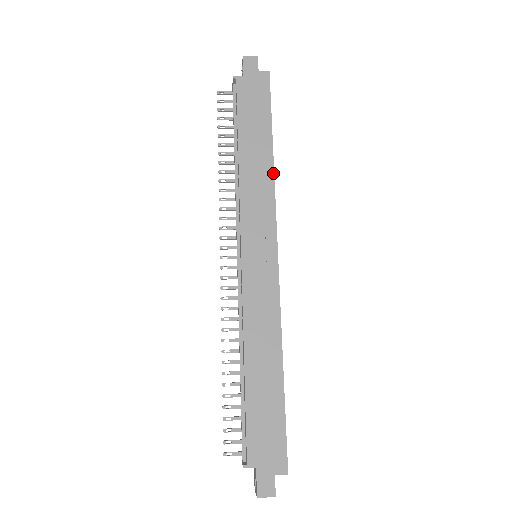
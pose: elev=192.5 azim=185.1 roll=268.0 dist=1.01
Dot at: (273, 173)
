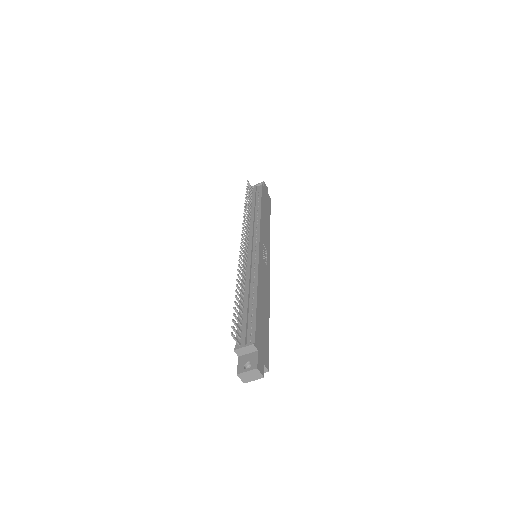
Dot at: occluded
